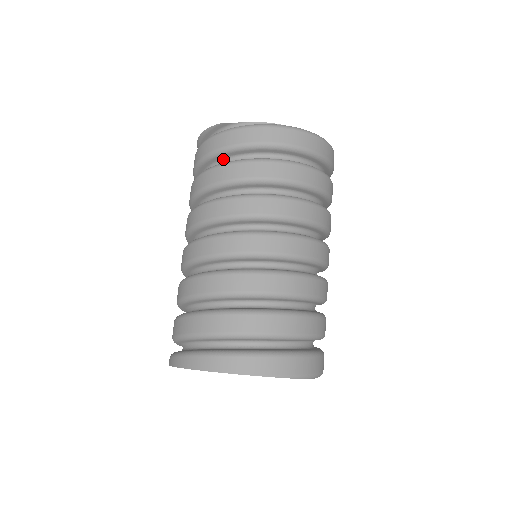
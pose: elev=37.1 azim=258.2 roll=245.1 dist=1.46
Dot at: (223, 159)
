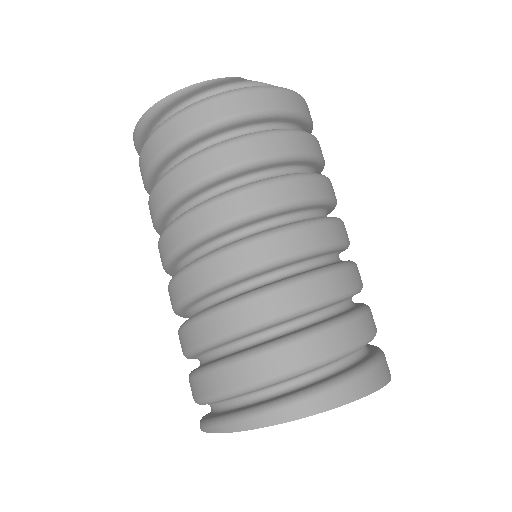
Dot at: (248, 126)
